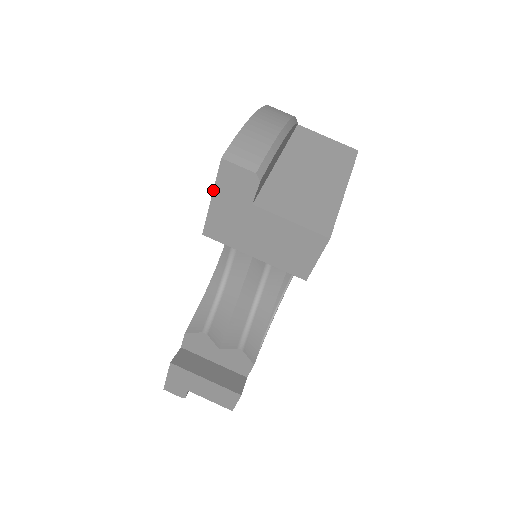
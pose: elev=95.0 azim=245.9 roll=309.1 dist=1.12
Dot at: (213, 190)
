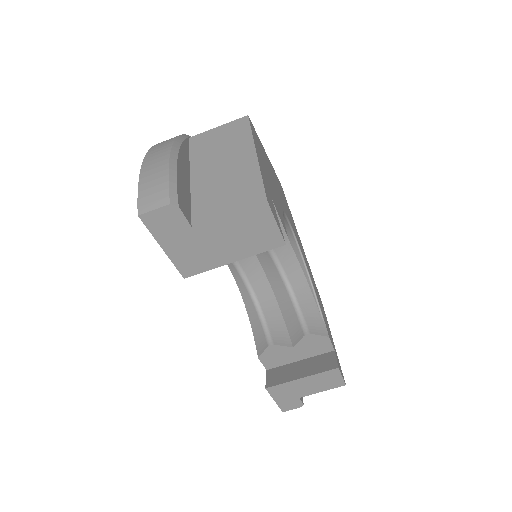
Dot at: (157, 242)
